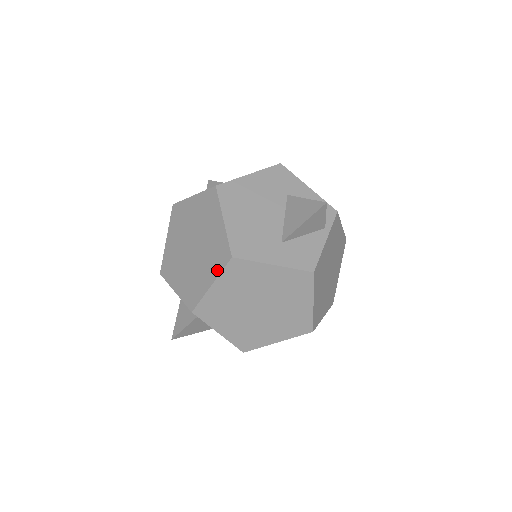
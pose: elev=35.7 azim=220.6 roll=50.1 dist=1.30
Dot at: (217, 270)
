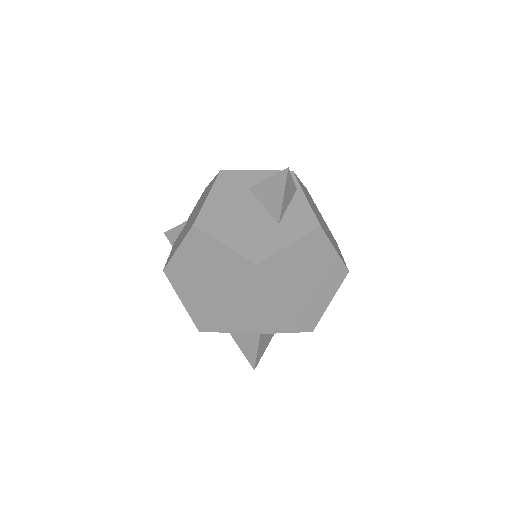
Dot at: (252, 285)
